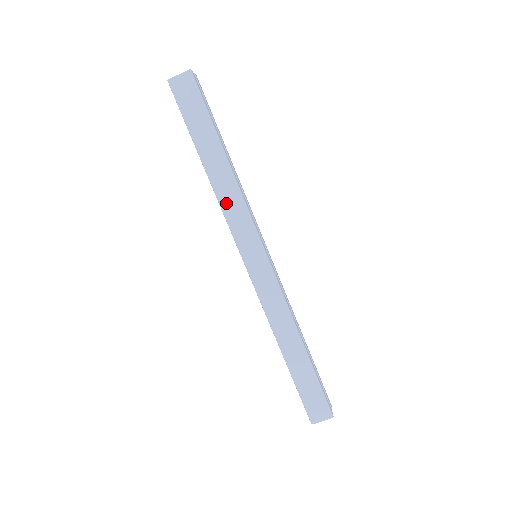
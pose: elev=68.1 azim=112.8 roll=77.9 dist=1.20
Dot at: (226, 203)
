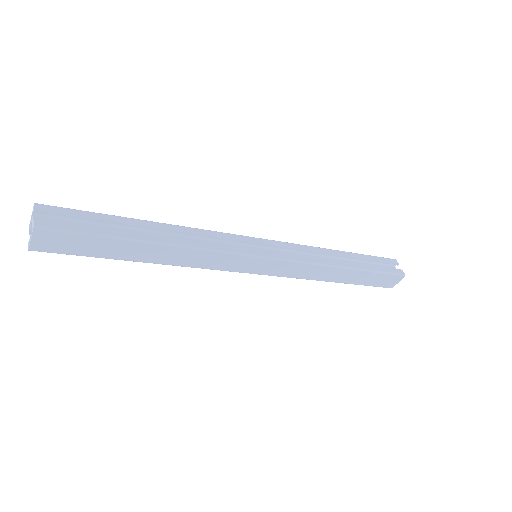
Dot at: (196, 263)
